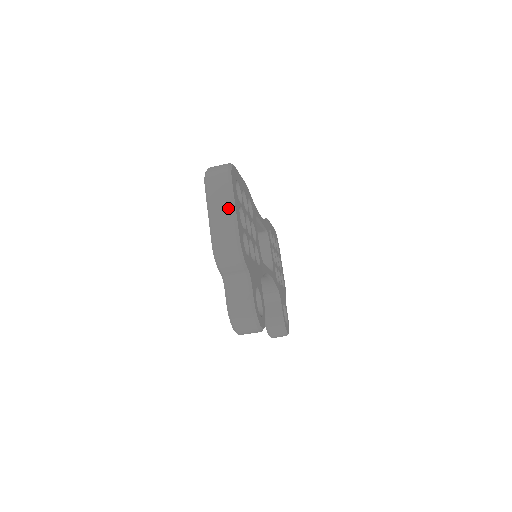
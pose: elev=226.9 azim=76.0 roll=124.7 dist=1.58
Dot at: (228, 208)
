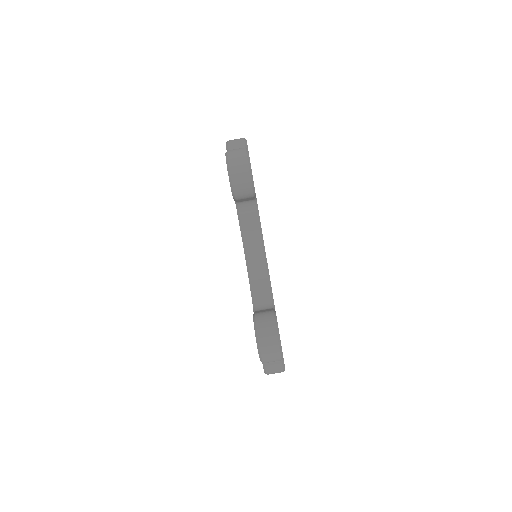
Dot at: occluded
